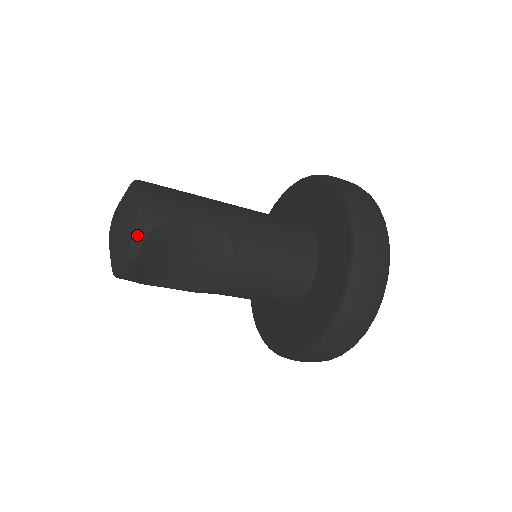
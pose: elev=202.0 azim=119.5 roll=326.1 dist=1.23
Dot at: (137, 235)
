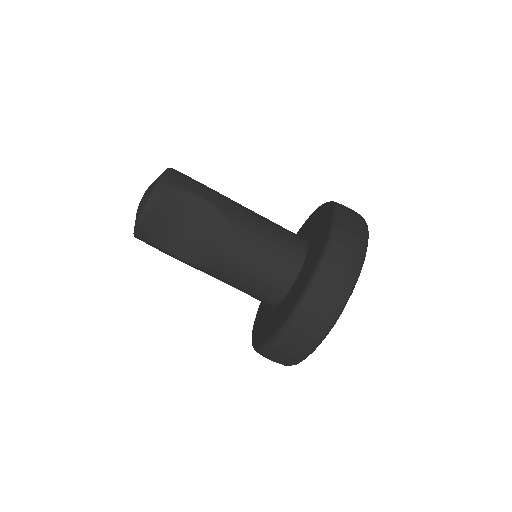
Dot at: (154, 193)
